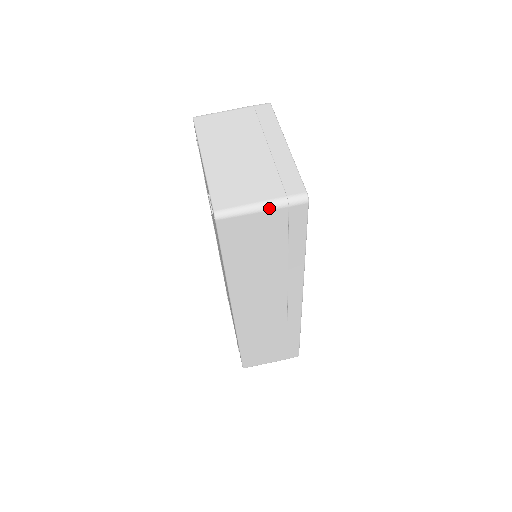
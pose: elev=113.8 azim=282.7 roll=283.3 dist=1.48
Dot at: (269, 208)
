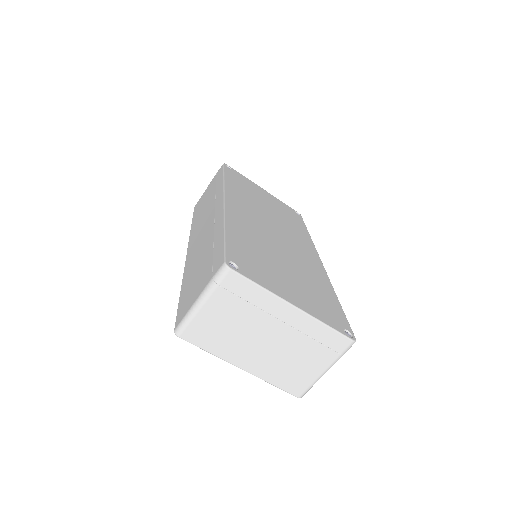
Dot at: occluded
